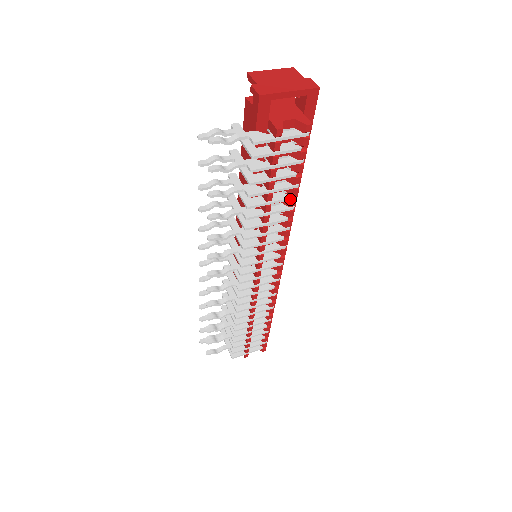
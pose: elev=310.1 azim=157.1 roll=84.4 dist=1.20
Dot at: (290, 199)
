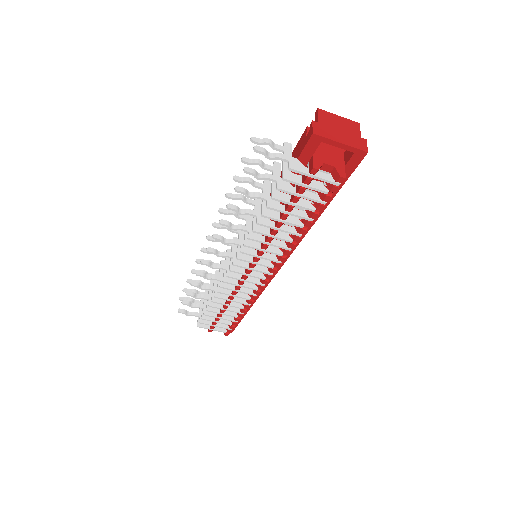
Dot at: (301, 227)
